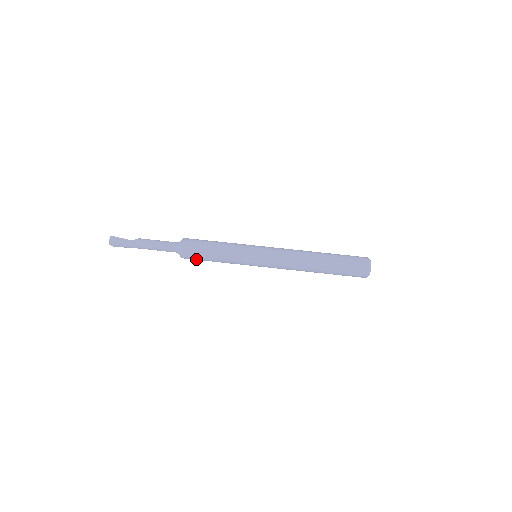
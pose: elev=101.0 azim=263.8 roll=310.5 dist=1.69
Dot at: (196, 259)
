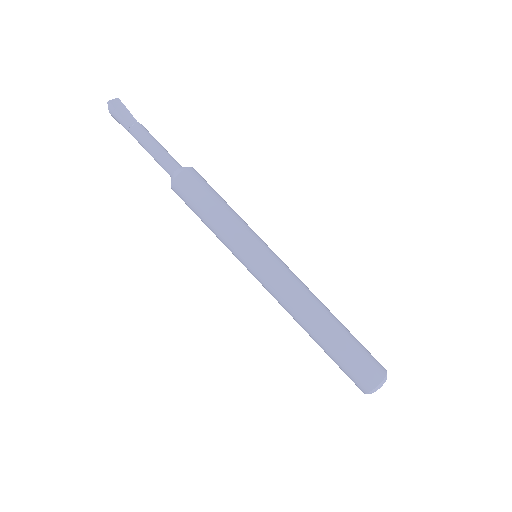
Dot at: (187, 198)
